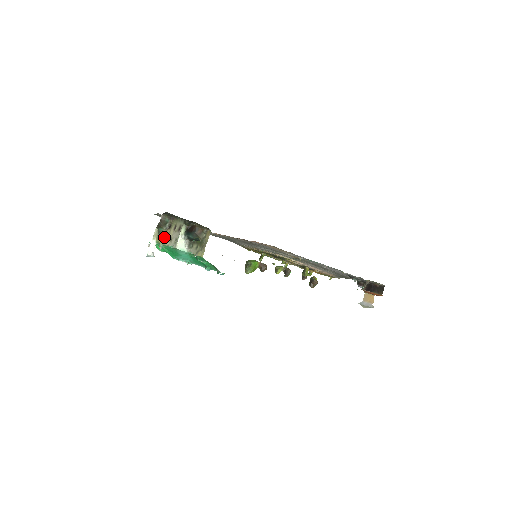
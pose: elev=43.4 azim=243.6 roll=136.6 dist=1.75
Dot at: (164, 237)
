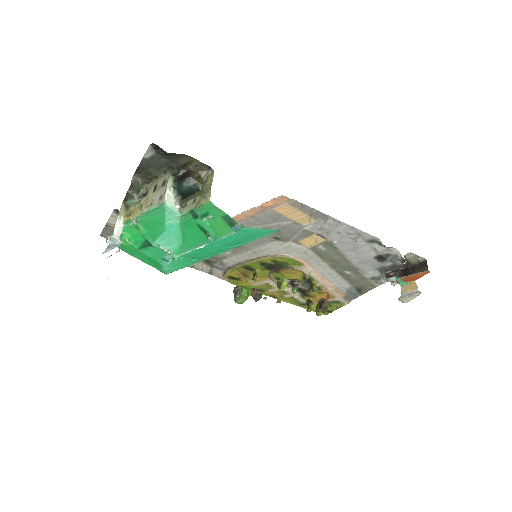
Dot at: (138, 208)
